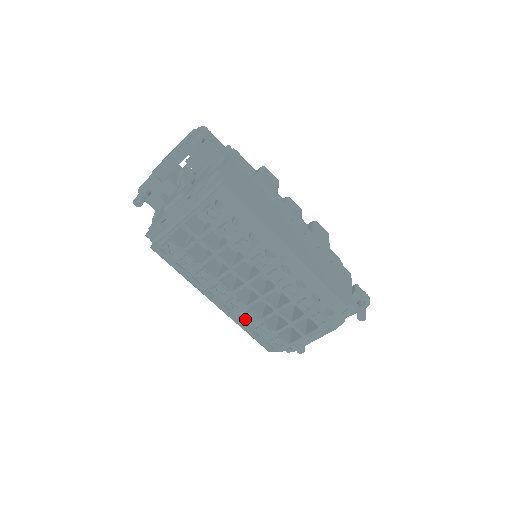
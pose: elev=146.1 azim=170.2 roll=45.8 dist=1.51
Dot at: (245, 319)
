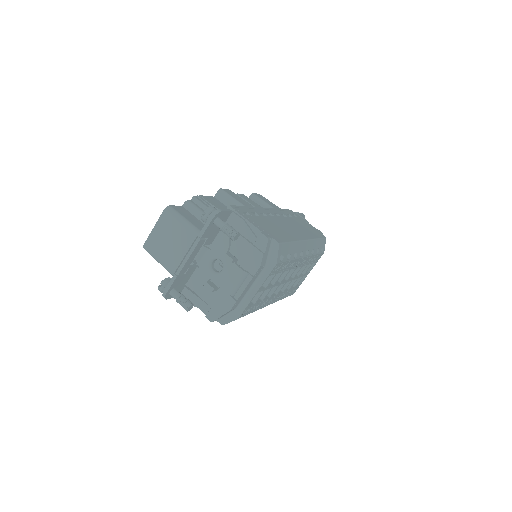
Dot at: (280, 299)
